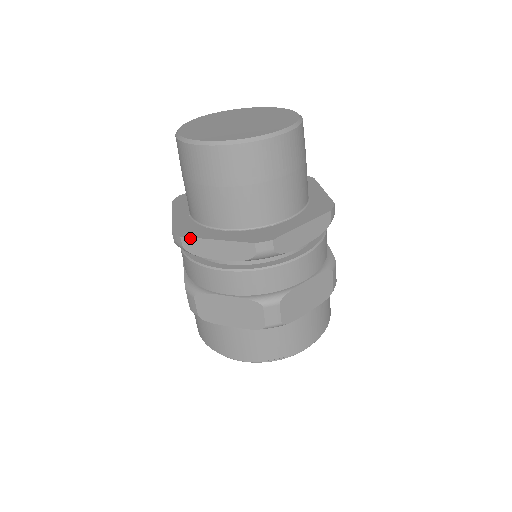
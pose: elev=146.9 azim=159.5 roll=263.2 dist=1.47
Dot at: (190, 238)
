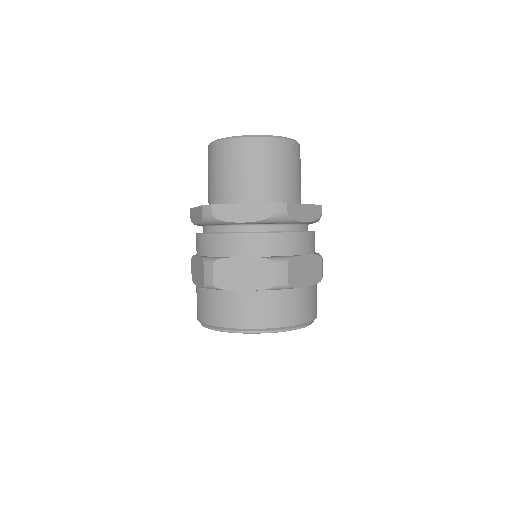
Dot at: (191, 209)
